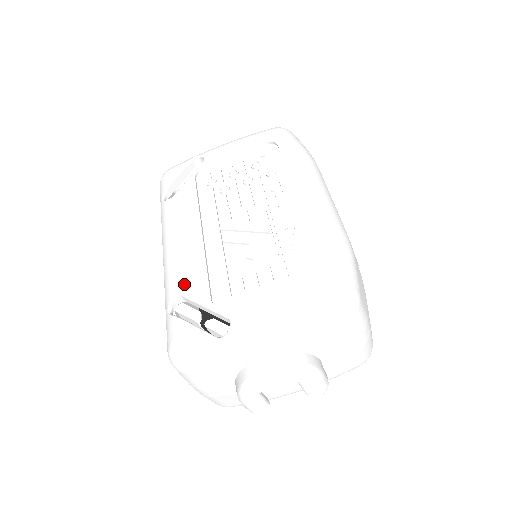
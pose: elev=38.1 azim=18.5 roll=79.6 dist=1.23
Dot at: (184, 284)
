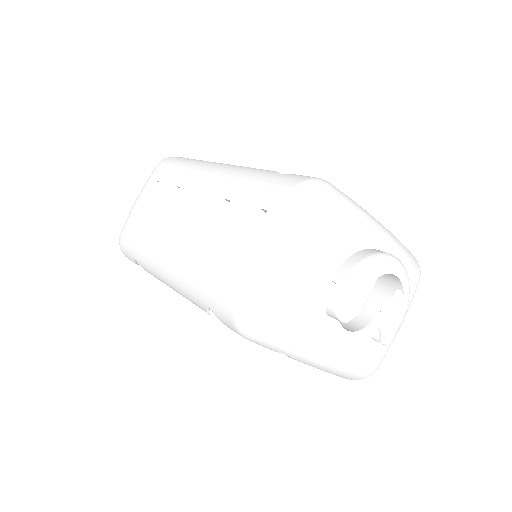
Dot at: occluded
